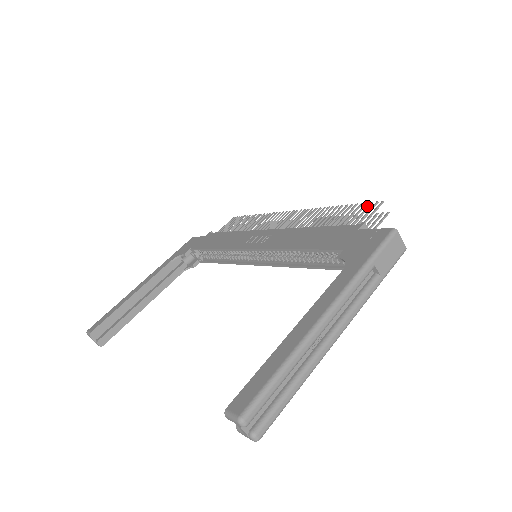
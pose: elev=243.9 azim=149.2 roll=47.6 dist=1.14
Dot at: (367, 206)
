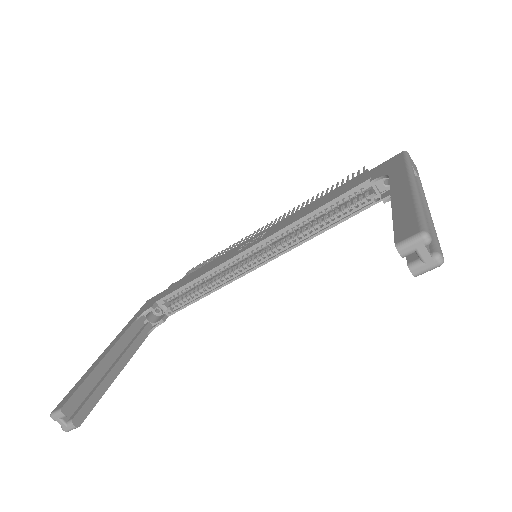
Dot at: (352, 174)
